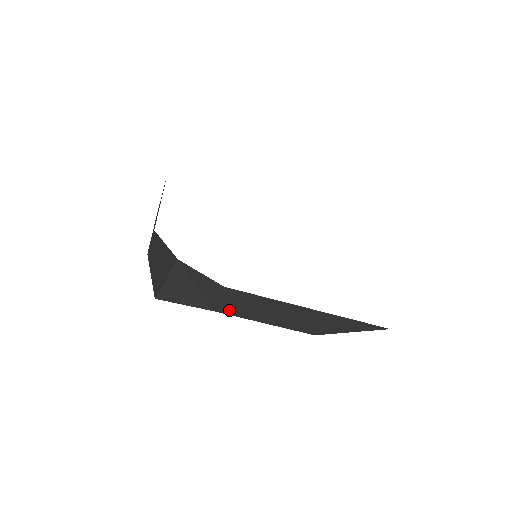
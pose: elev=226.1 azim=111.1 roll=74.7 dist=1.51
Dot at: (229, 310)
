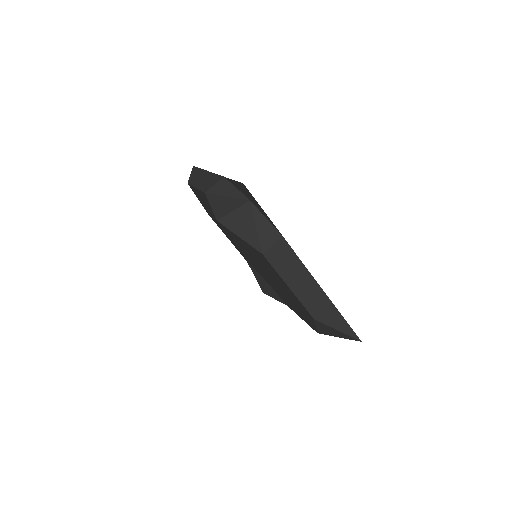
Dot at: (273, 259)
